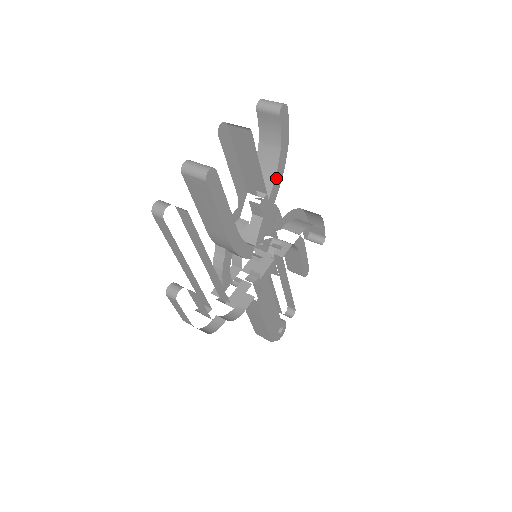
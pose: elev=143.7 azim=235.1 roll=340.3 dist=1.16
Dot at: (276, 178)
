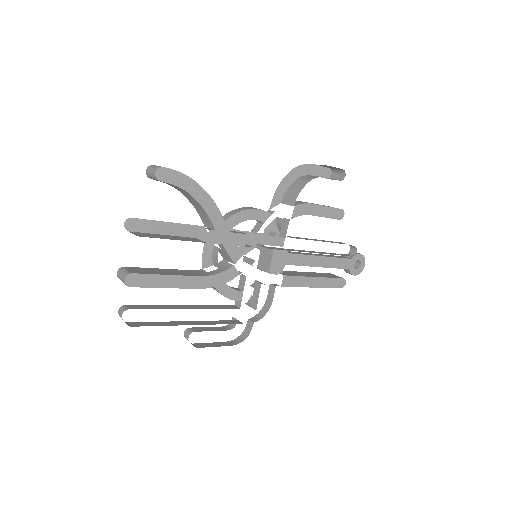
Dot at: (208, 212)
